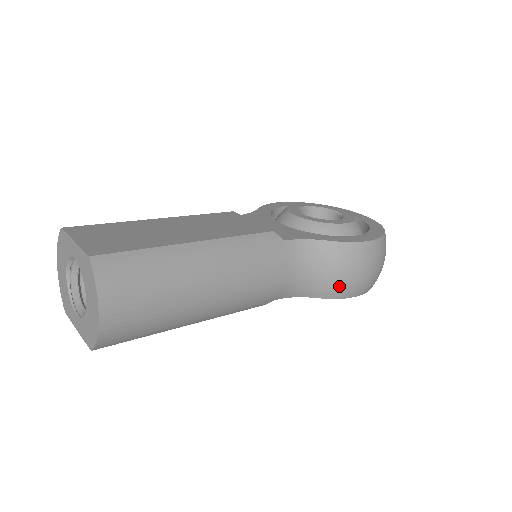
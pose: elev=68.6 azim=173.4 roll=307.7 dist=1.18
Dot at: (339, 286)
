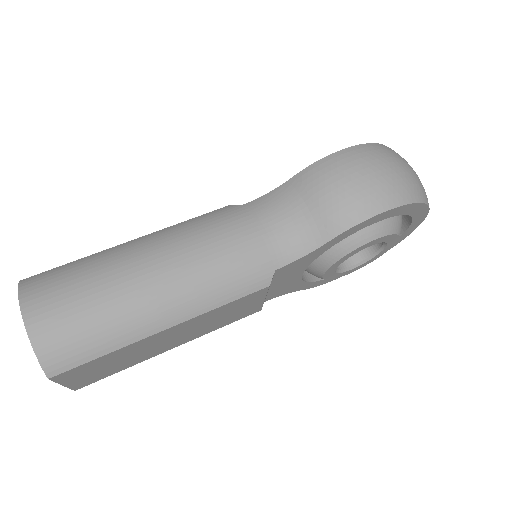
Dot at: (337, 209)
